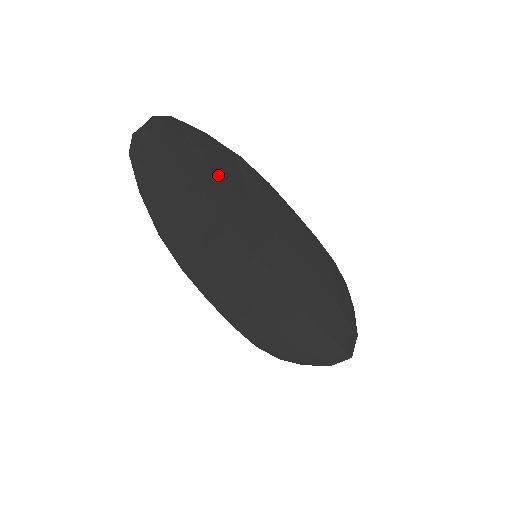
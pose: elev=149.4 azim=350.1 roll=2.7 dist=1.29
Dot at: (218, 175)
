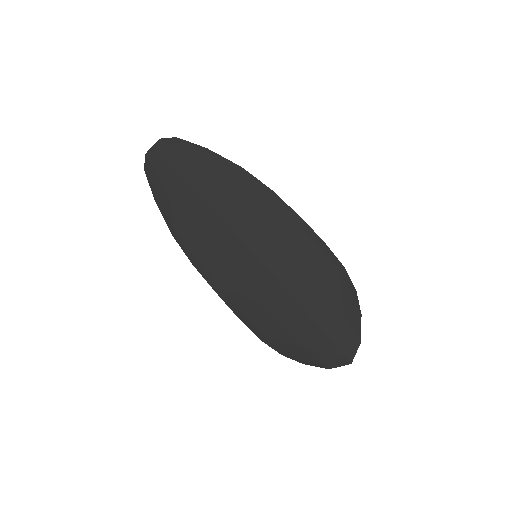
Dot at: (219, 184)
